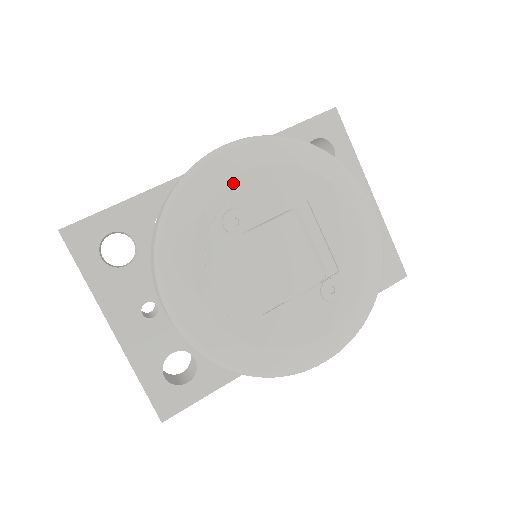
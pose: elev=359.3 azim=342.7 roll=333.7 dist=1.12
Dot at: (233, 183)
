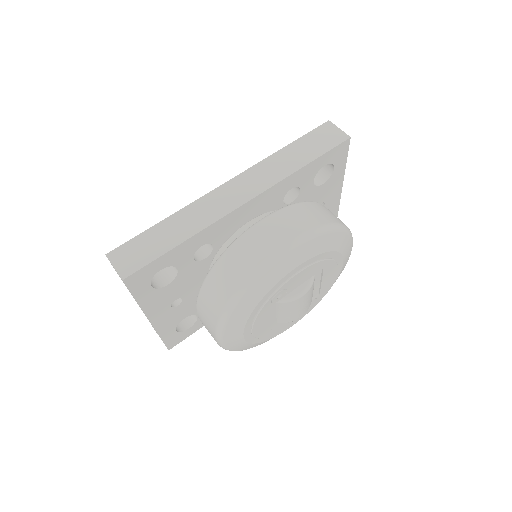
Dot at: (287, 276)
